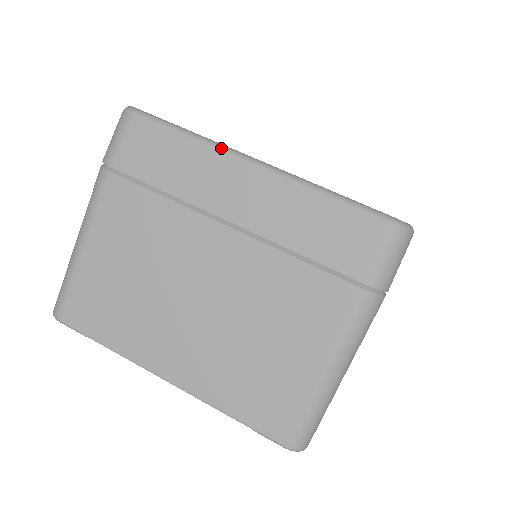
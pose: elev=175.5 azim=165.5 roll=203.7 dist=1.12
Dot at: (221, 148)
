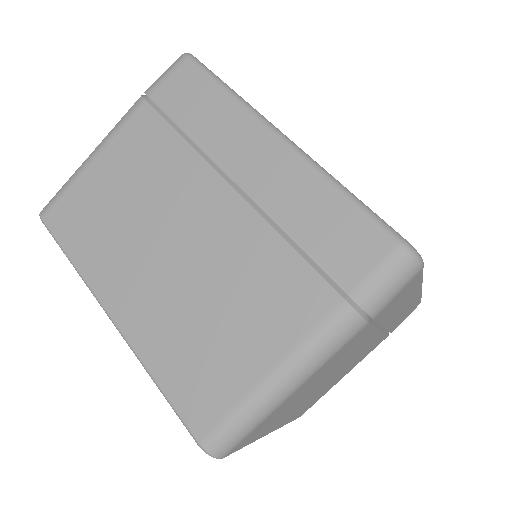
Dot at: occluded
